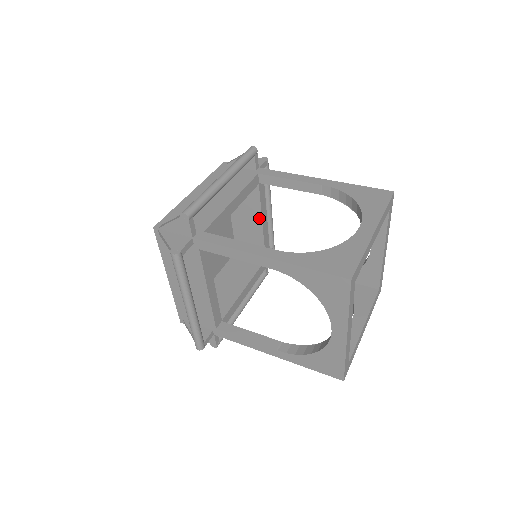
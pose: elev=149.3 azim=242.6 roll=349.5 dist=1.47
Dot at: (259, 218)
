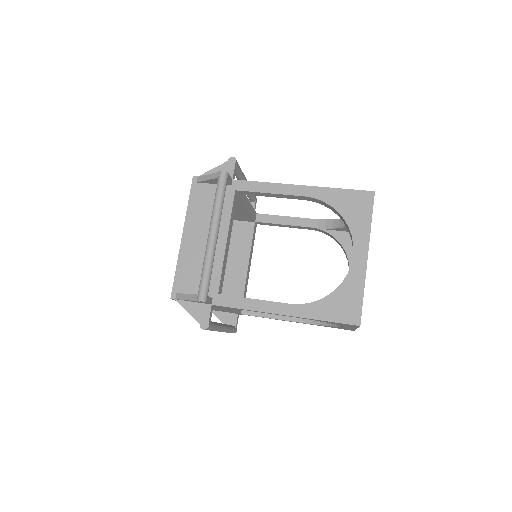
Dot at: (247, 256)
